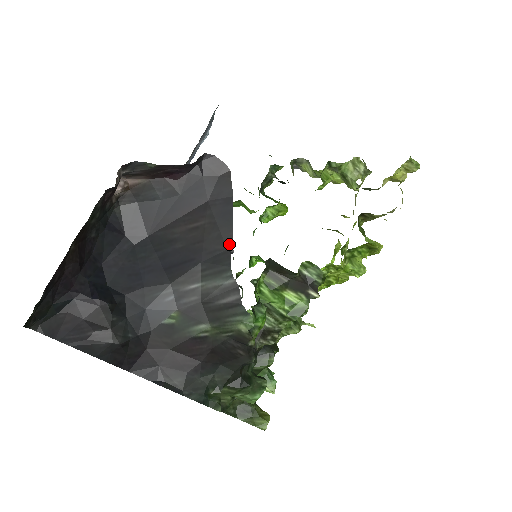
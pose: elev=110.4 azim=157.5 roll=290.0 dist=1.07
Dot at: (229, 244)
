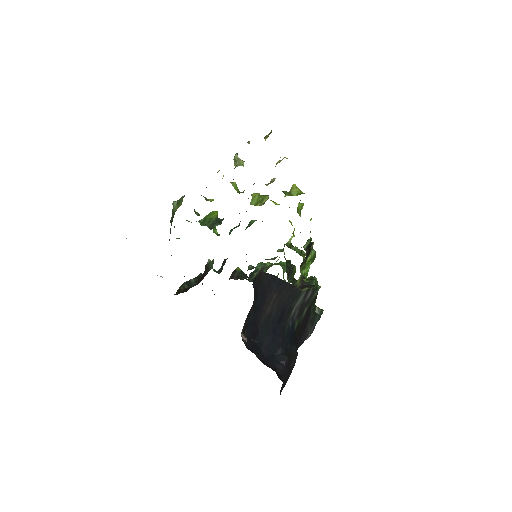
Dot at: (292, 287)
